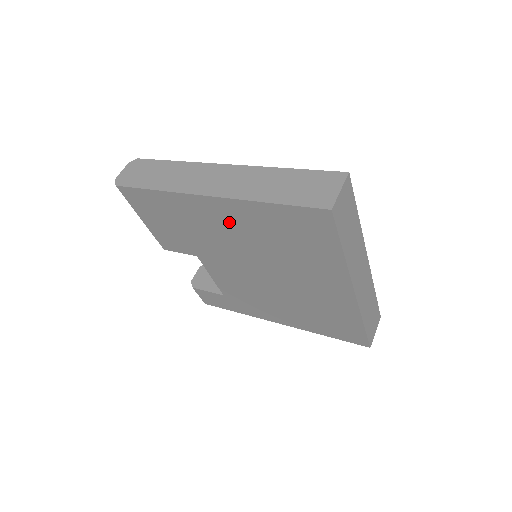
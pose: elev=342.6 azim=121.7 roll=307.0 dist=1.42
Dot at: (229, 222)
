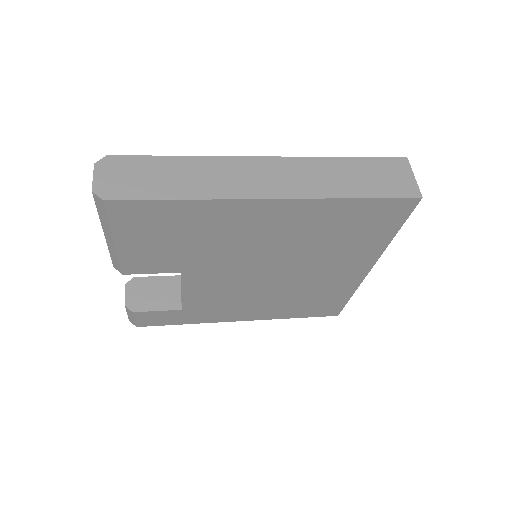
Dot at: (277, 225)
